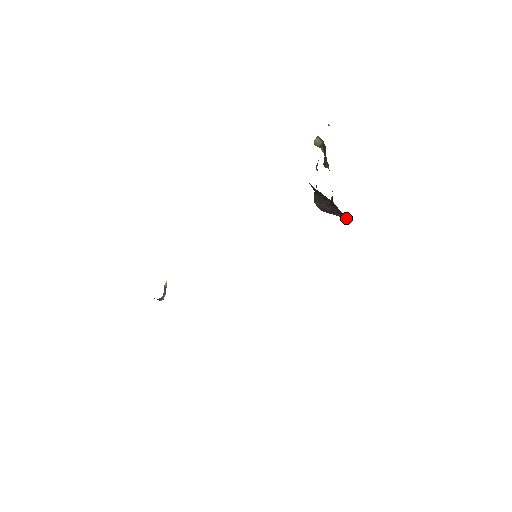
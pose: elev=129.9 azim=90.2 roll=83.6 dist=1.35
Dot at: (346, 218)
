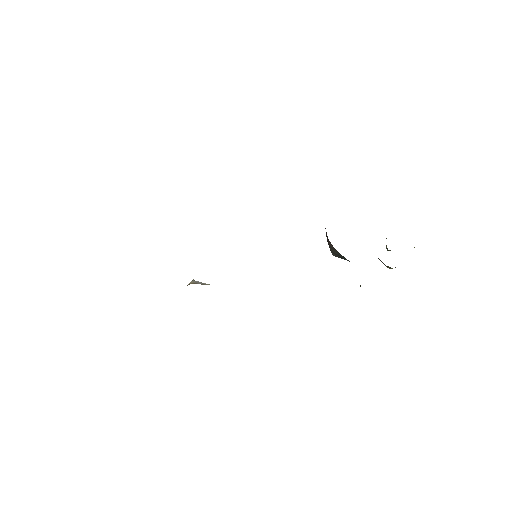
Dot at: occluded
